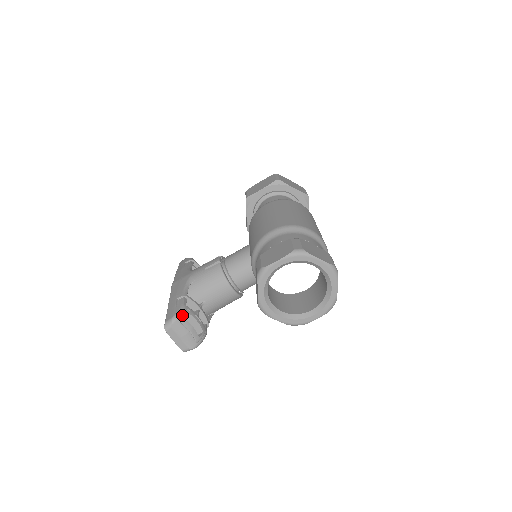
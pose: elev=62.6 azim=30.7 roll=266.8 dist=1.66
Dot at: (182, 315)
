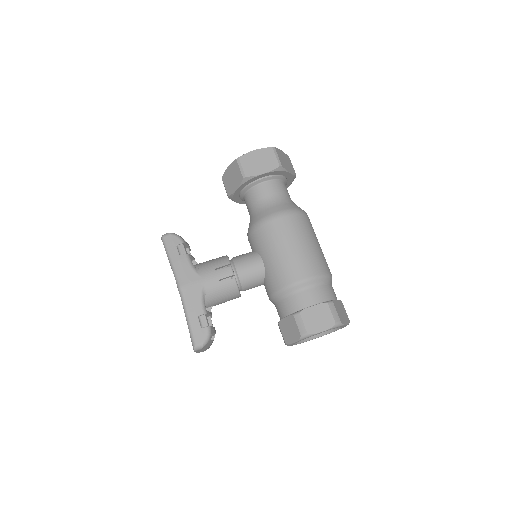
Dot at: (210, 338)
